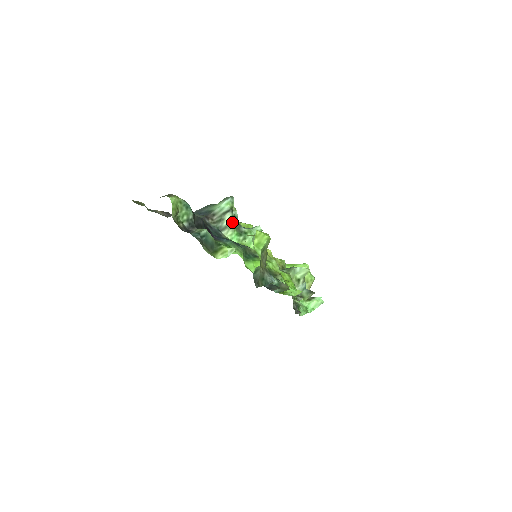
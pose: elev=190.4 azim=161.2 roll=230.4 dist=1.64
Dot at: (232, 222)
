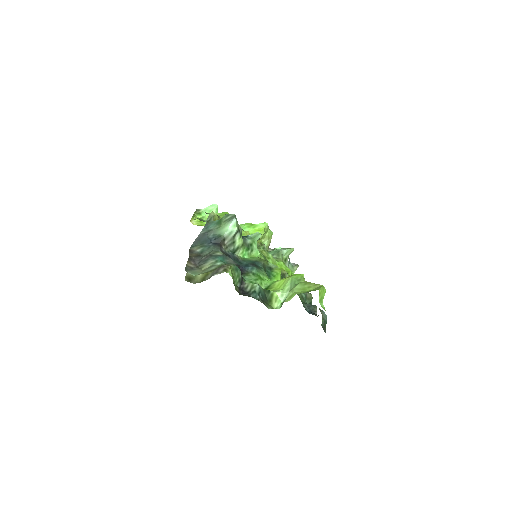
Dot at: (241, 241)
